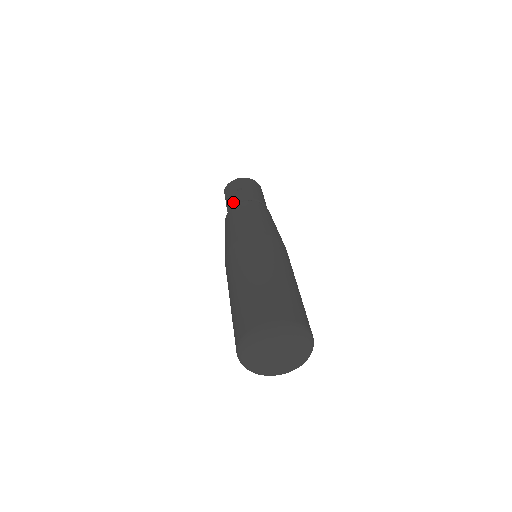
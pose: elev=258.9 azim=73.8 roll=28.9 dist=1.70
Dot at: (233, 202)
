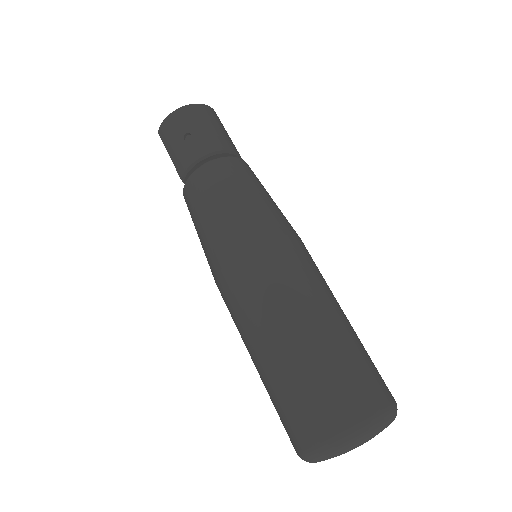
Dot at: (187, 166)
